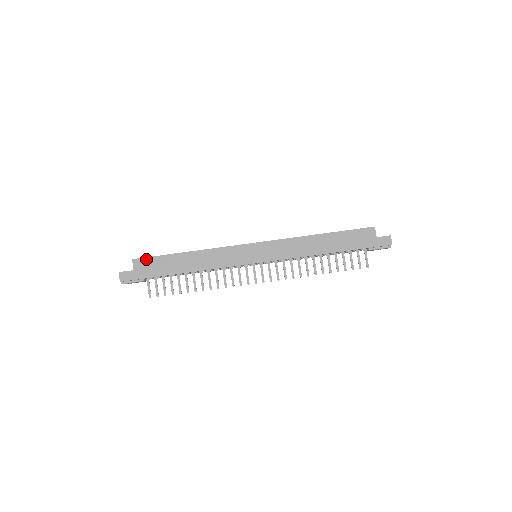
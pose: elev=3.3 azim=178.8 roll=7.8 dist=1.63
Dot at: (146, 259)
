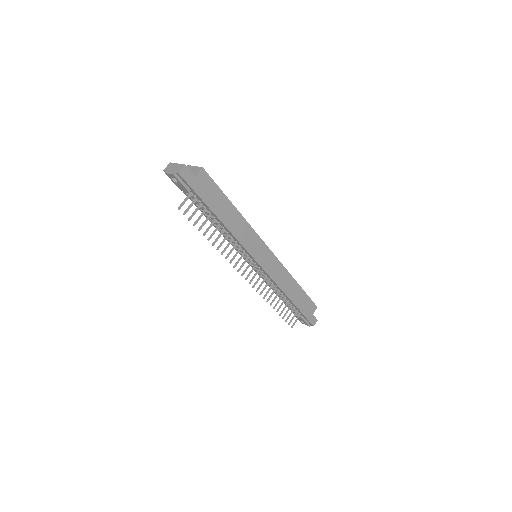
Dot at: (210, 179)
